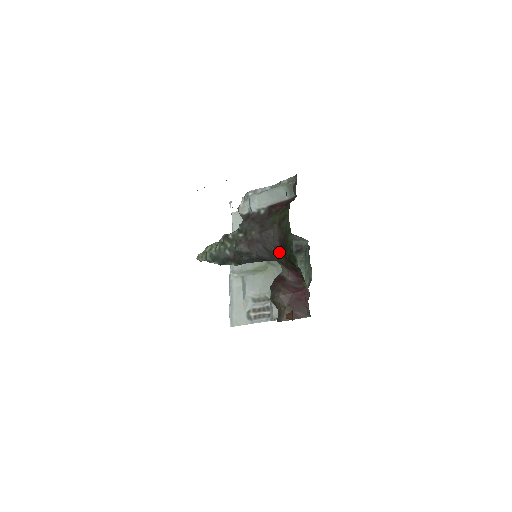
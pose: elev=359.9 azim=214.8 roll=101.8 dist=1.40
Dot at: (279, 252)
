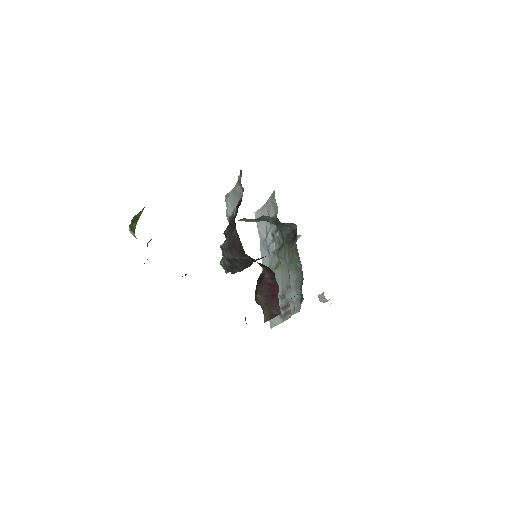
Dot at: occluded
